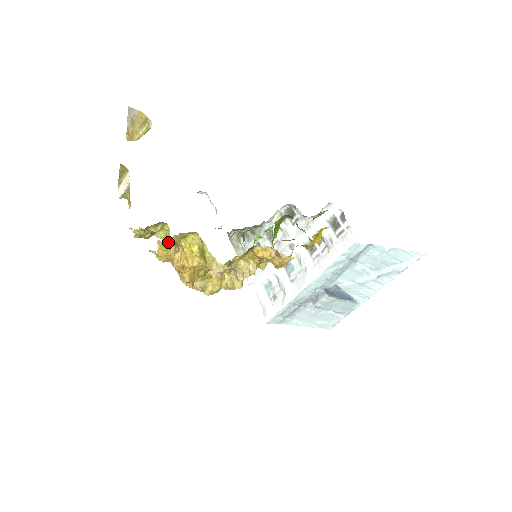
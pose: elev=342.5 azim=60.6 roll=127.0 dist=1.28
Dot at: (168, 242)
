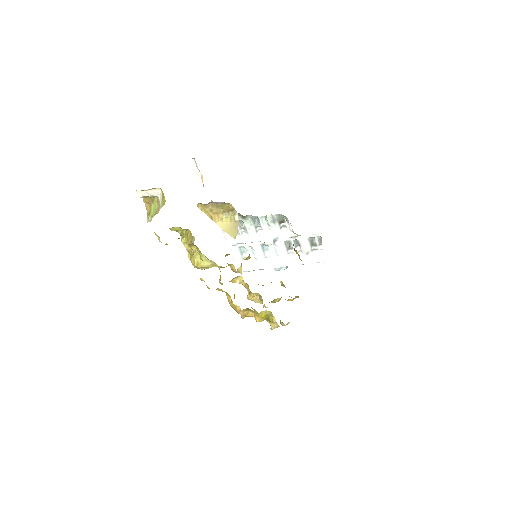
Dot at: (200, 257)
